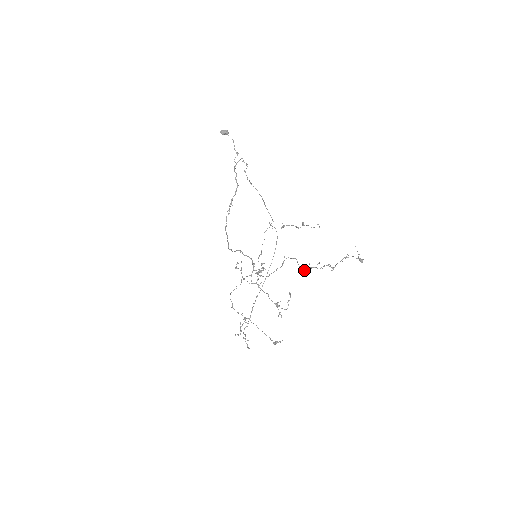
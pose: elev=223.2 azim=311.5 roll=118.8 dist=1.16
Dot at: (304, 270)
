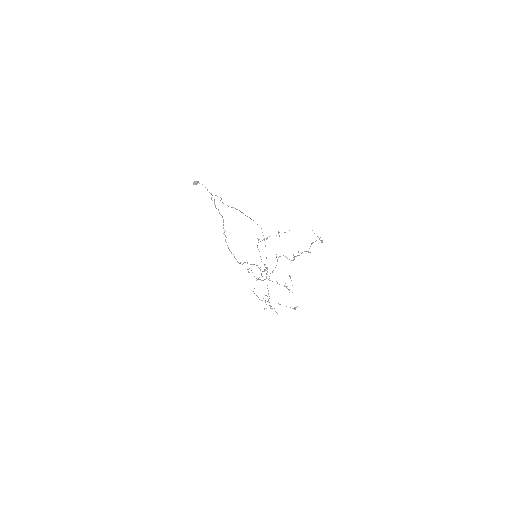
Dot at: (292, 260)
